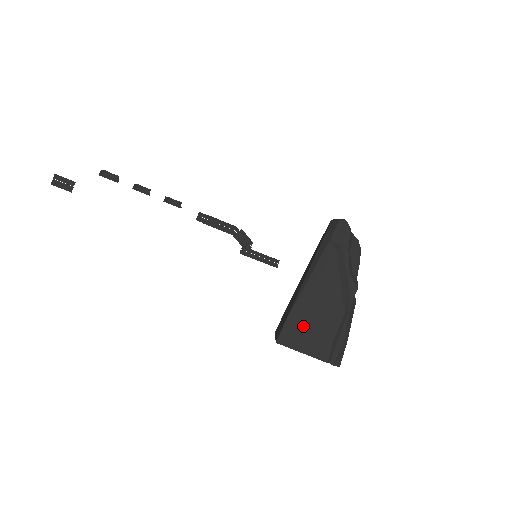
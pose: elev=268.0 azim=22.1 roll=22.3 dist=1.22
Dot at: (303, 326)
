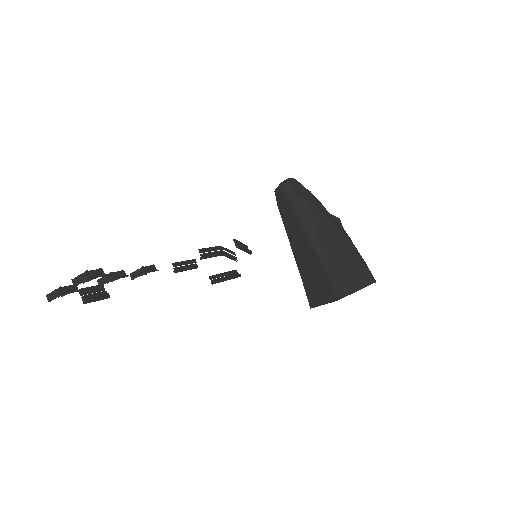
Dot at: (340, 272)
